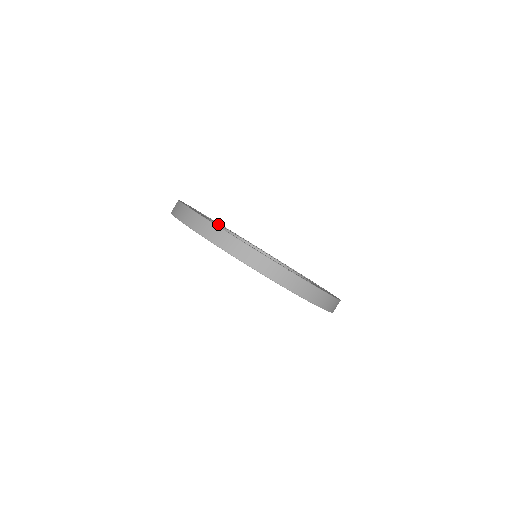
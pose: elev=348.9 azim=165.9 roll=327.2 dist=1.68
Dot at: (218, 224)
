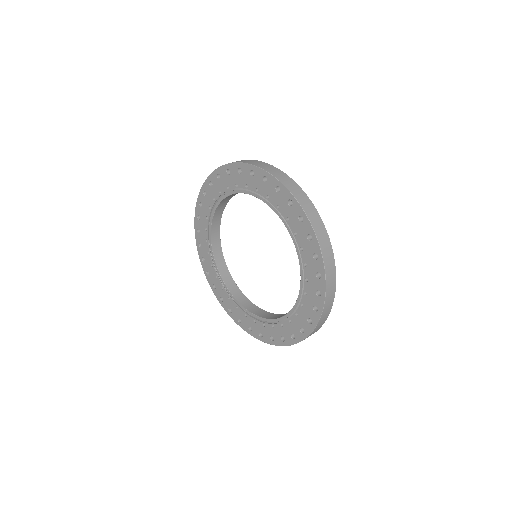
Dot at: occluded
